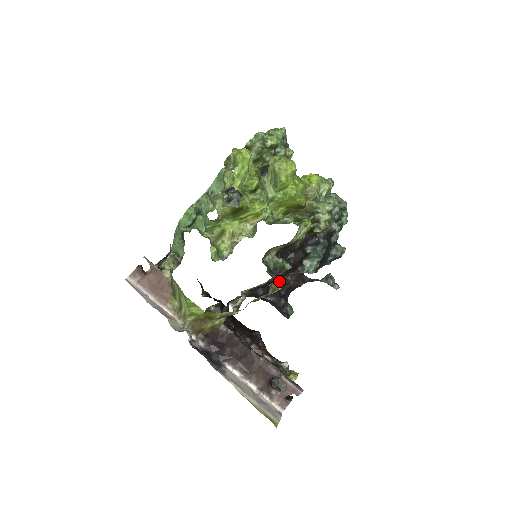
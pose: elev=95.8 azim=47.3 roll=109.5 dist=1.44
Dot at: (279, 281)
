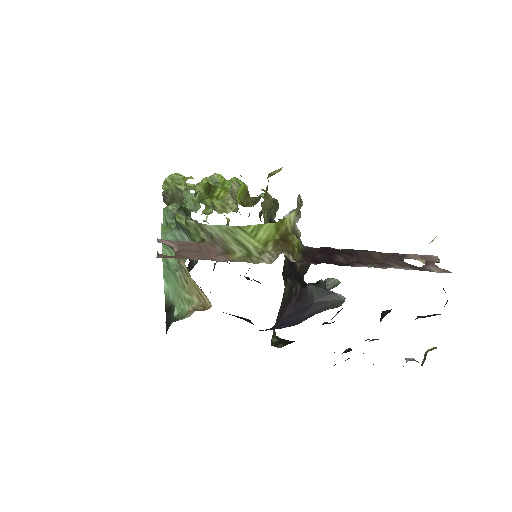
Dot at: (296, 272)
